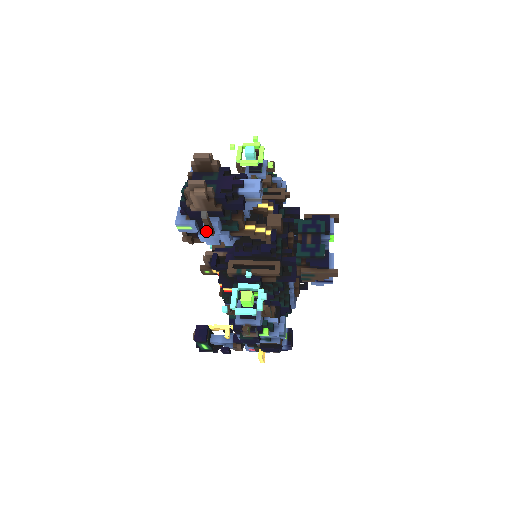
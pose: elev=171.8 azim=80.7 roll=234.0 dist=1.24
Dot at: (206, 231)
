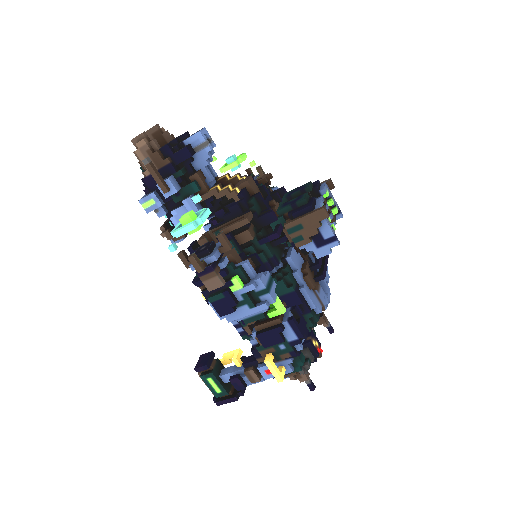
Dot at: (163, 194)
